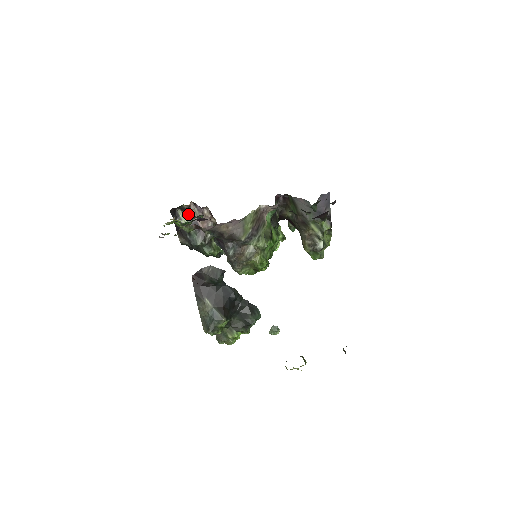
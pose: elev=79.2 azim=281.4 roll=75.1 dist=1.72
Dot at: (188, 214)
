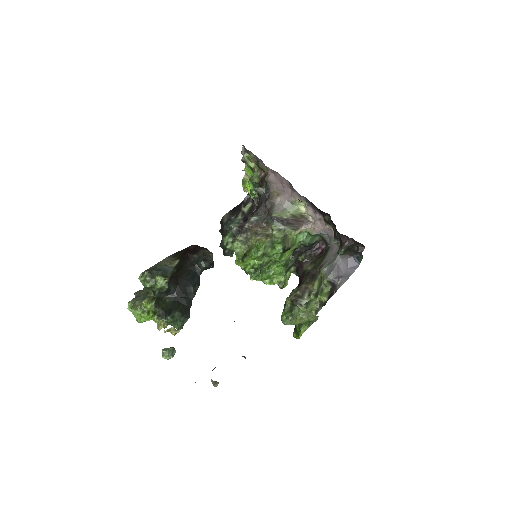
Dot at: (252, 211)
